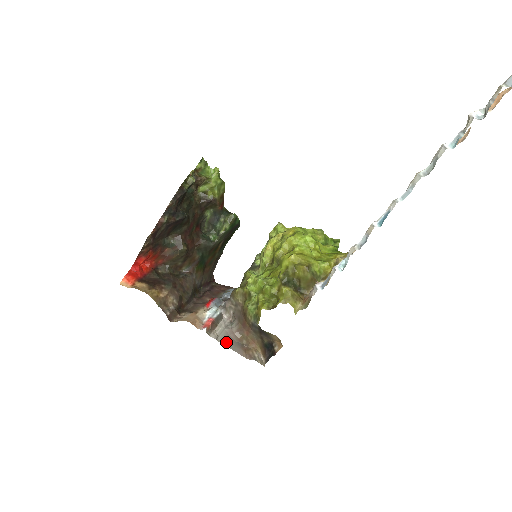
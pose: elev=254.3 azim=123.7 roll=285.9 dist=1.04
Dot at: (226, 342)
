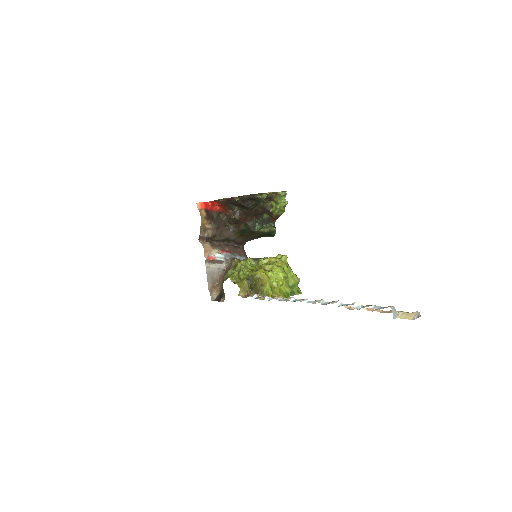
Dot at: (209, 274)
